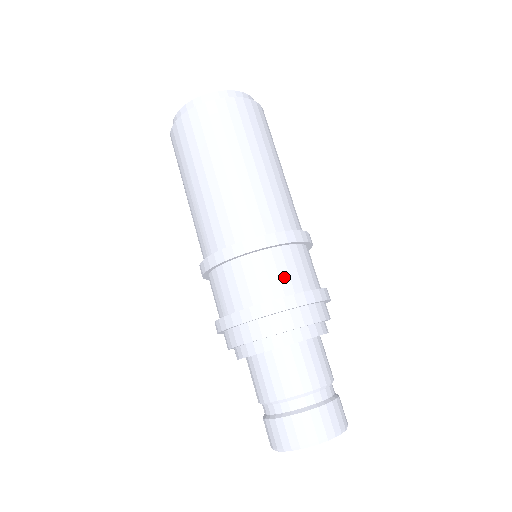
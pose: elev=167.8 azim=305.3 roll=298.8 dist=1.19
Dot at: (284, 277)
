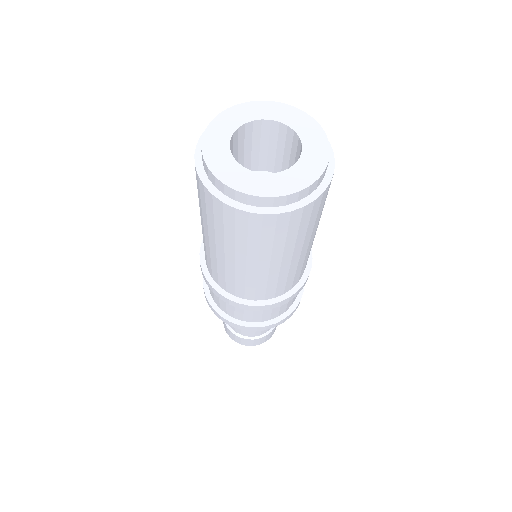
Dot at: (248, 316)
